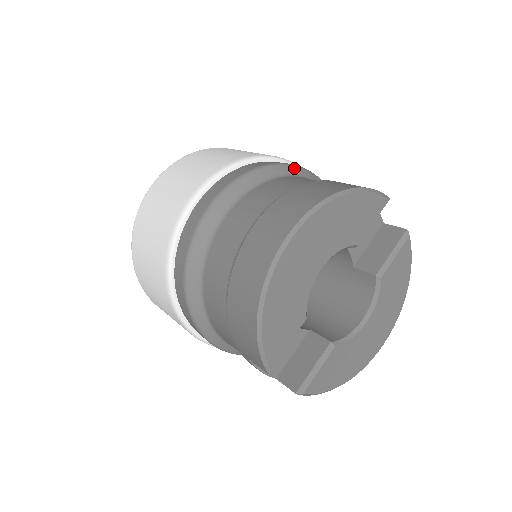
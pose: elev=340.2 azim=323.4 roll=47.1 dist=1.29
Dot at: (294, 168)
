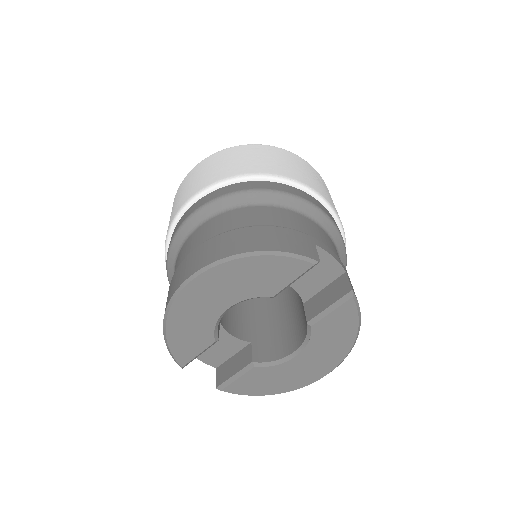
Dot at: (275, 195)
